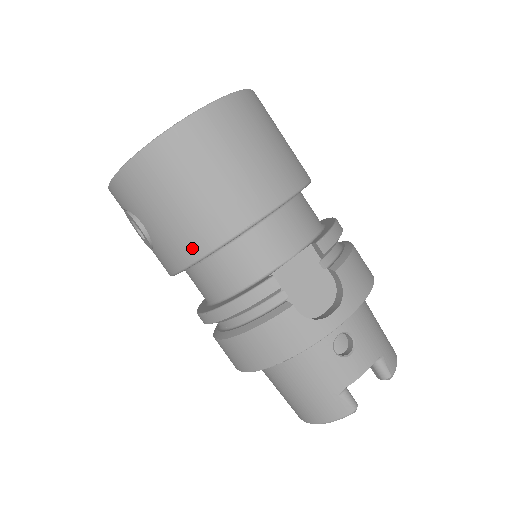
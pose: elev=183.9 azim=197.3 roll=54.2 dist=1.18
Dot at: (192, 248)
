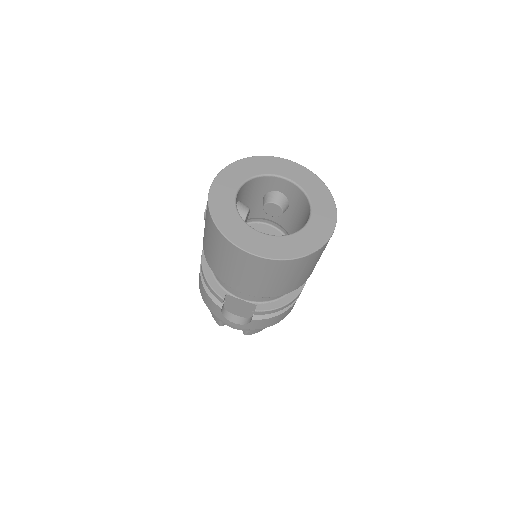
Dot at: (208, 258)
